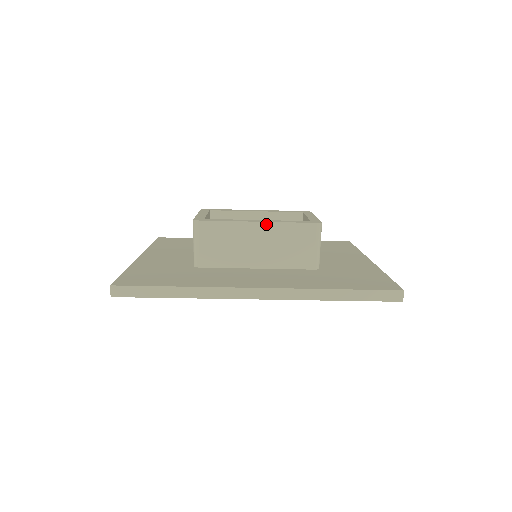
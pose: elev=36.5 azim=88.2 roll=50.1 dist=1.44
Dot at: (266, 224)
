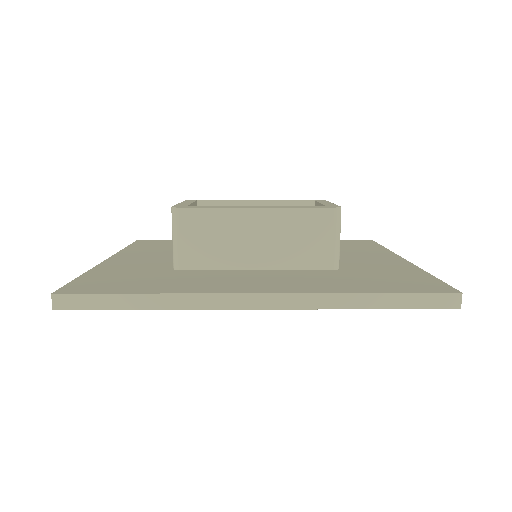
Dot at: (267, 210)
